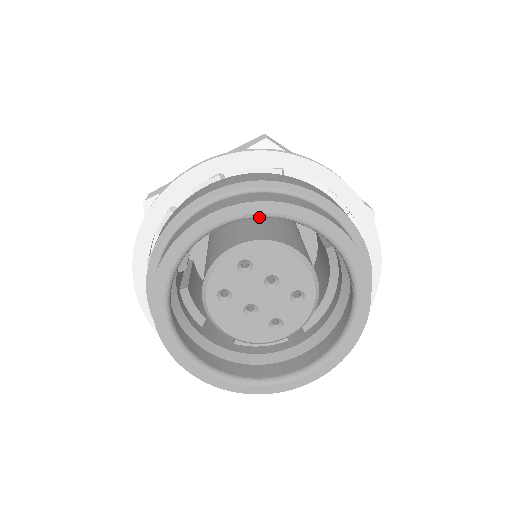
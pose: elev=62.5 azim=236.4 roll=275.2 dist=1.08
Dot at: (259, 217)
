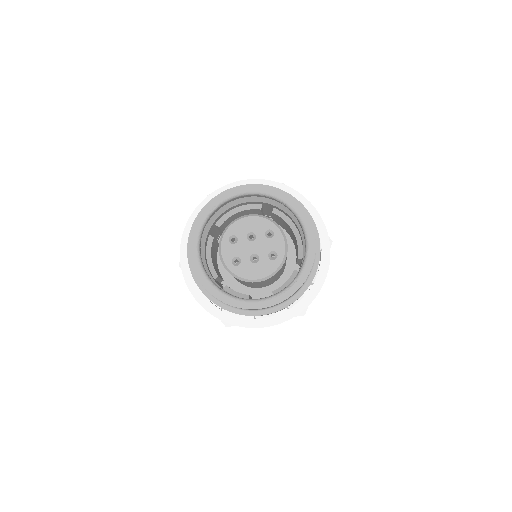
Dot at: (215, 209)
